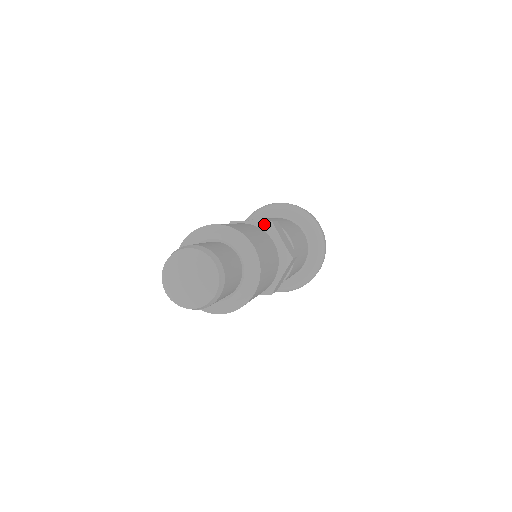
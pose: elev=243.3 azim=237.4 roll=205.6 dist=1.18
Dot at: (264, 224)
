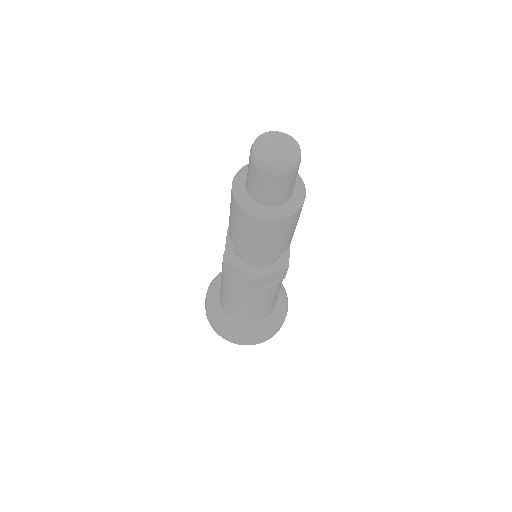
Dot at: occluded
